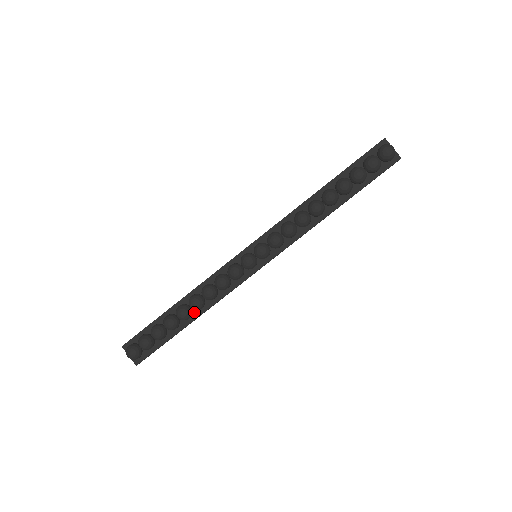
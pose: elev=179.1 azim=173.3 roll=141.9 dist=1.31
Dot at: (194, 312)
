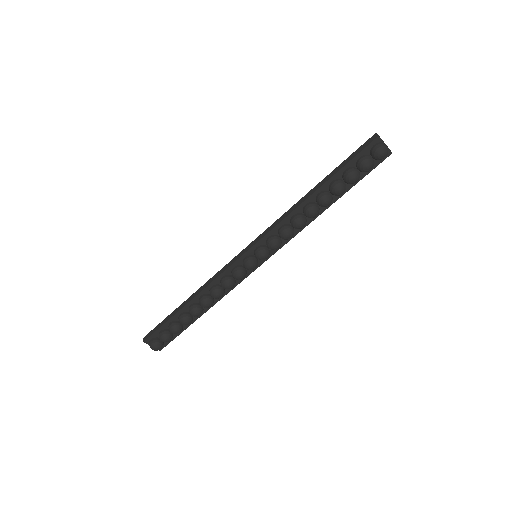
Dot at: occluded
